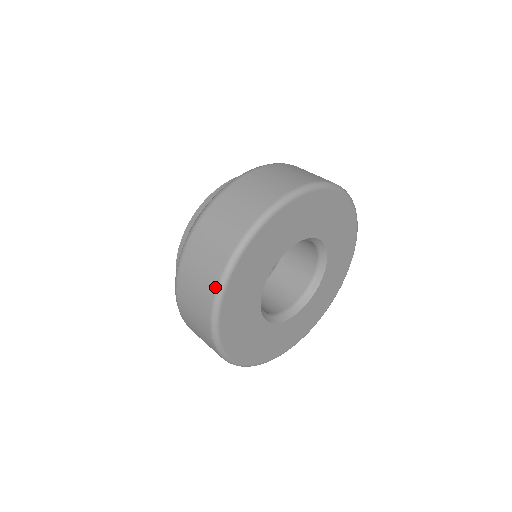
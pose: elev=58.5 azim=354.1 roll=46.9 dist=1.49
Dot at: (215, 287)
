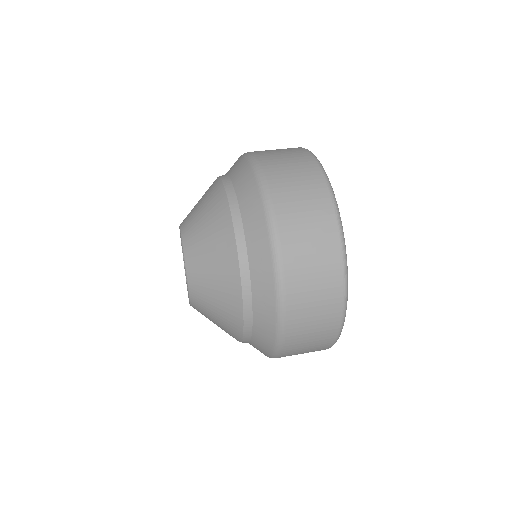
Dot at: (340, 322)
